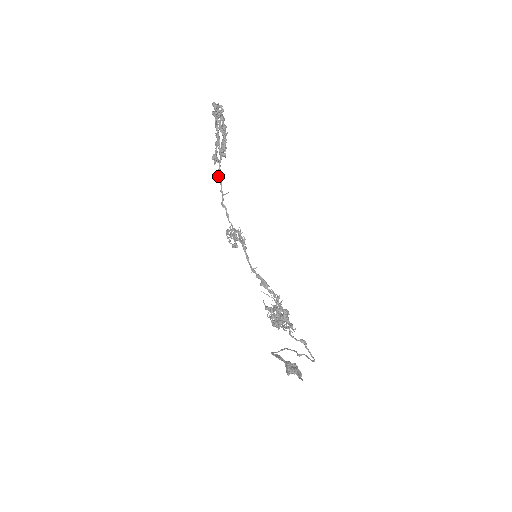
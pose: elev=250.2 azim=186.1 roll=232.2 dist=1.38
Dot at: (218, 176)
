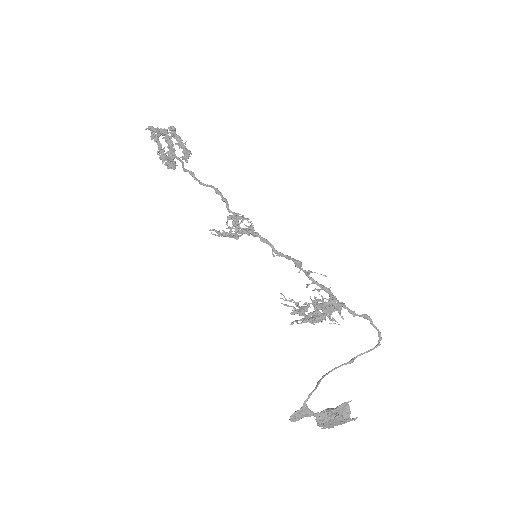
Dot at: (190, 172)
